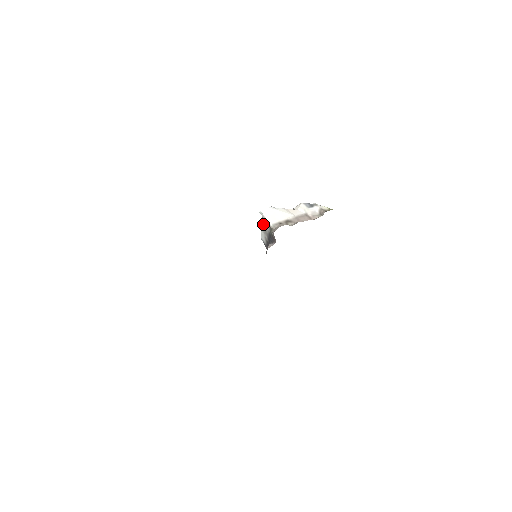
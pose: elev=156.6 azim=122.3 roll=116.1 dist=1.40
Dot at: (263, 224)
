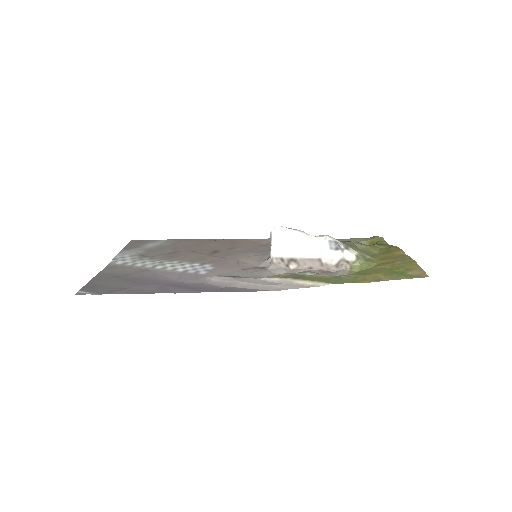
Dot at: occluded
